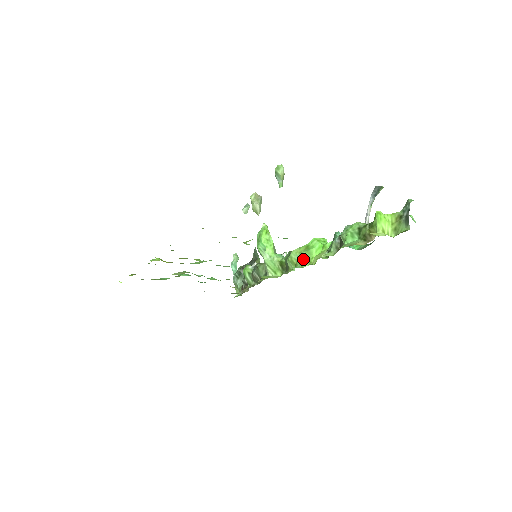
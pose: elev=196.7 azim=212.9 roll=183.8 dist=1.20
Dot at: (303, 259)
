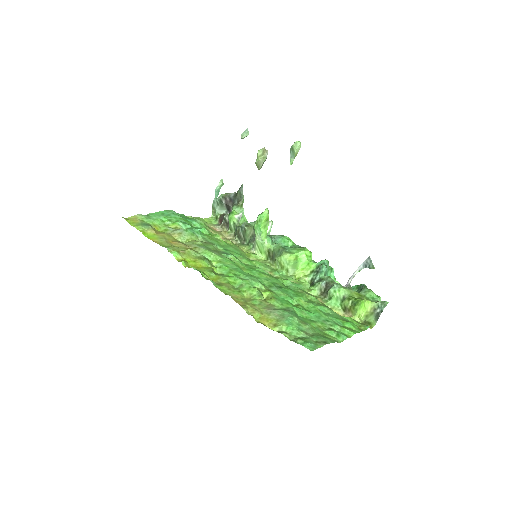
Dot at: (290, 268)
